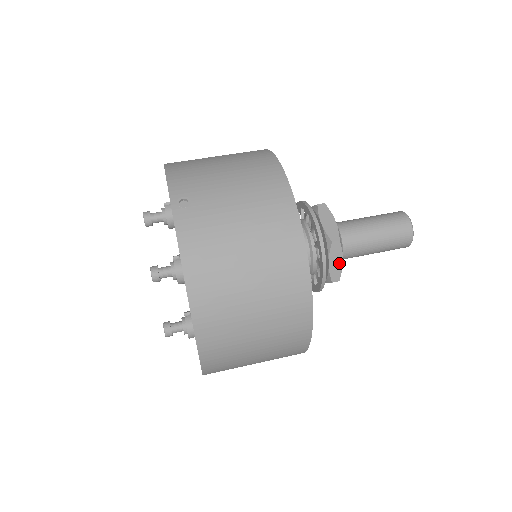
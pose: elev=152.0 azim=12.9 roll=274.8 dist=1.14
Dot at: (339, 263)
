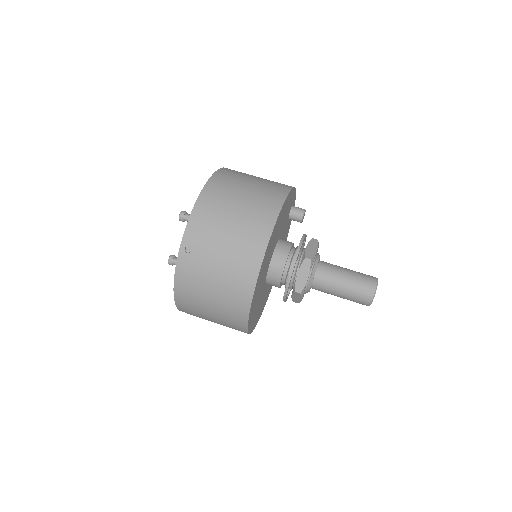
Dot at: (299, 299)
